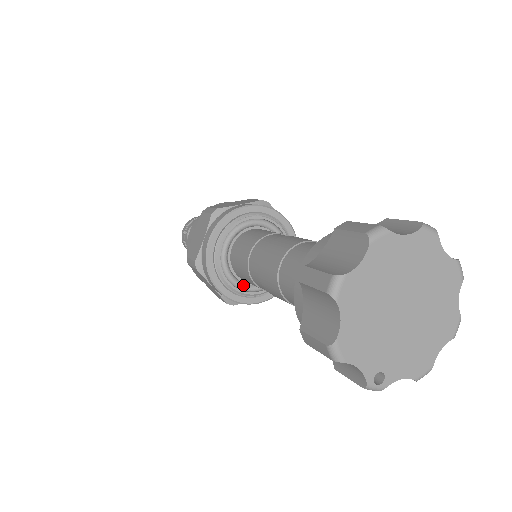
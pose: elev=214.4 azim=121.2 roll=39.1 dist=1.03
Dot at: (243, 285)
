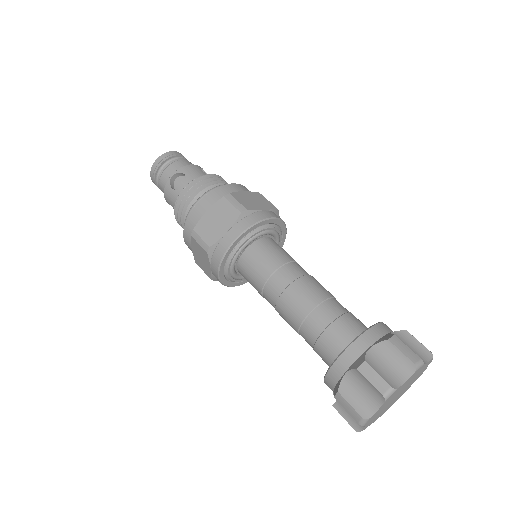
Dot at: (236, 275)
